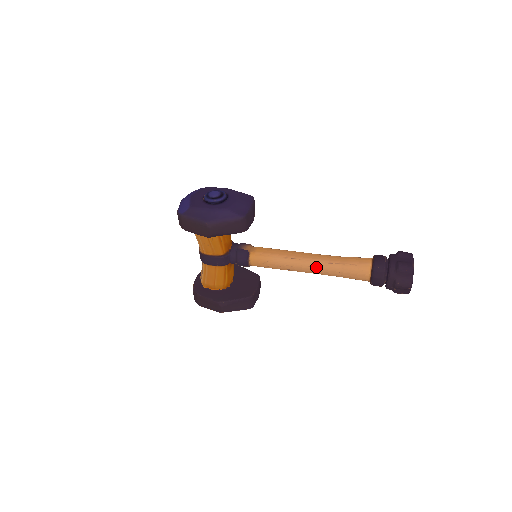
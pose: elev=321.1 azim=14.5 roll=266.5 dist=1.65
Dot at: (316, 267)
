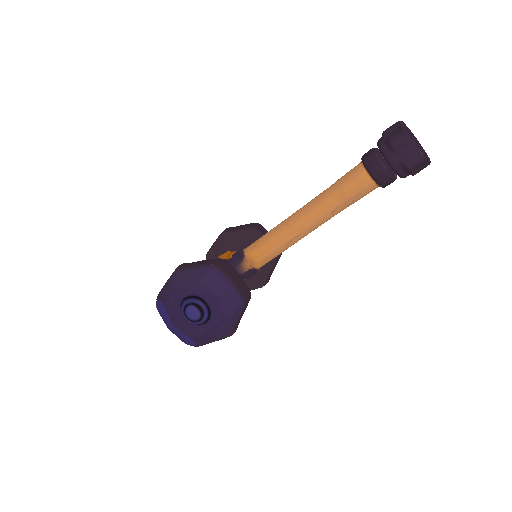
Dot at: occluded
